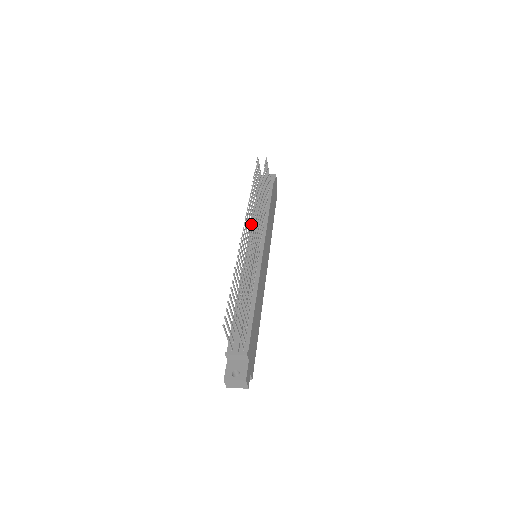
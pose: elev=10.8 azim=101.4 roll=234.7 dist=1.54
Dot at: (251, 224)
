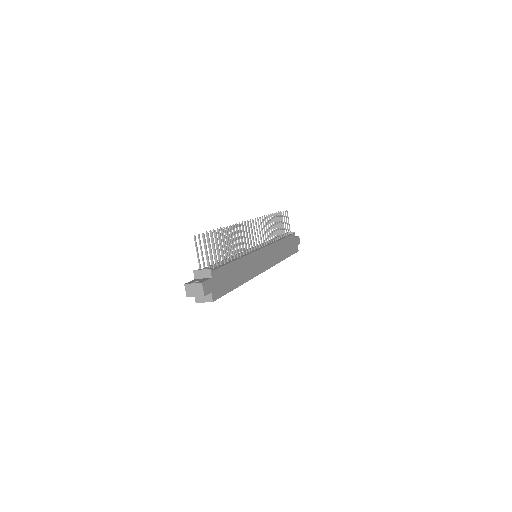
Dot at: occluded
